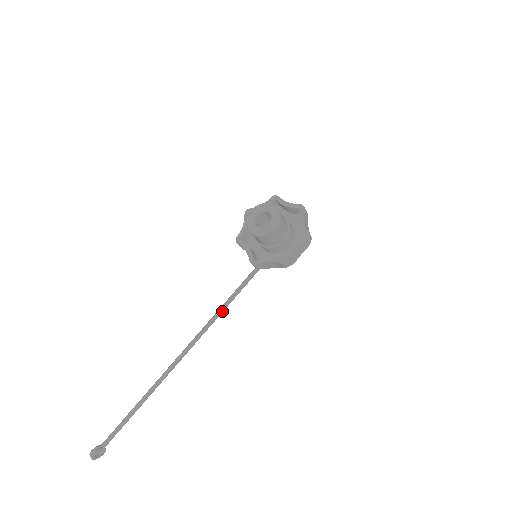
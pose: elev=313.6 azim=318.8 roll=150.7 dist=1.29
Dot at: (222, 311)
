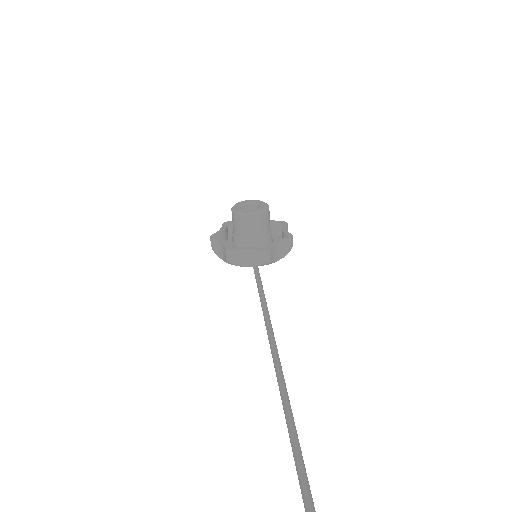
Dot at: (269, 315)
